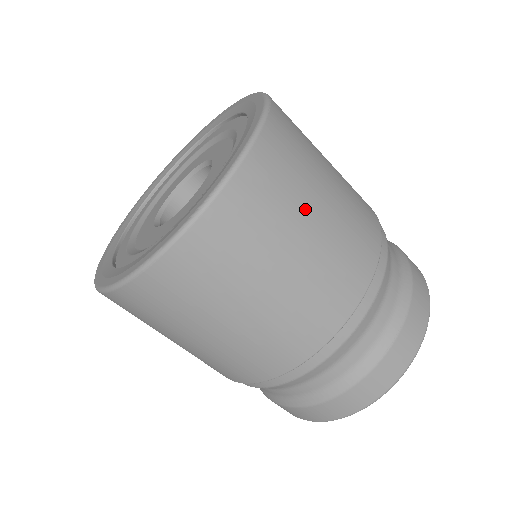
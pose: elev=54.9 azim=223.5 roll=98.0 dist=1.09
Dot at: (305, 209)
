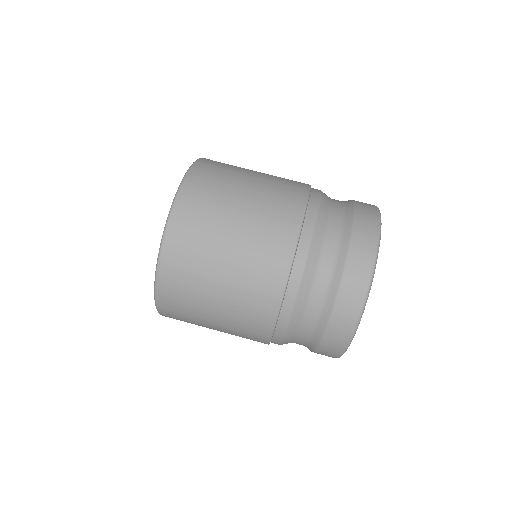
Dot at: occluded
